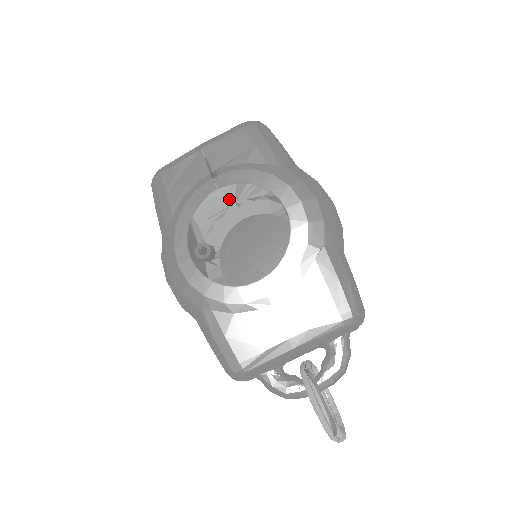
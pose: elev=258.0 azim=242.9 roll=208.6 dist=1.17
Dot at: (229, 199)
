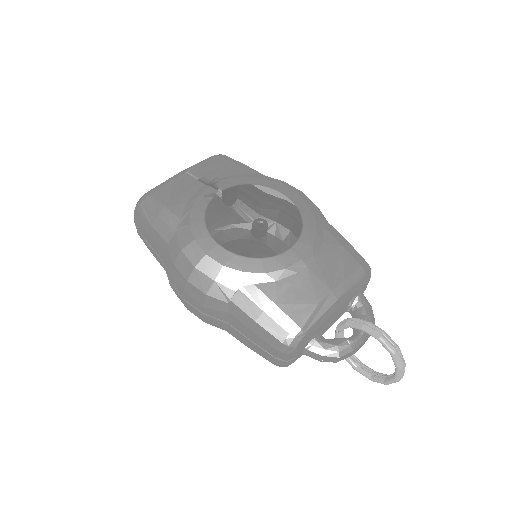
Dot at: (235, 197)
